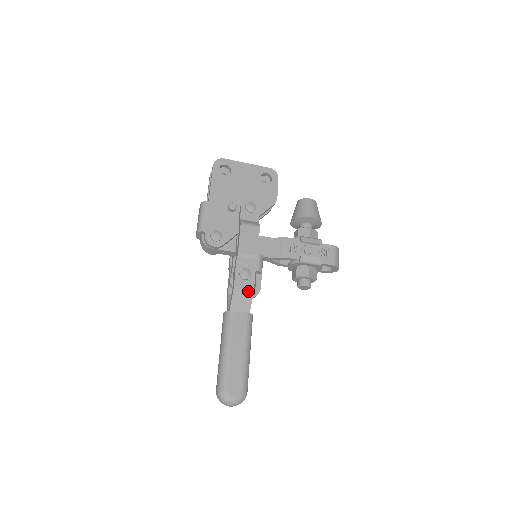
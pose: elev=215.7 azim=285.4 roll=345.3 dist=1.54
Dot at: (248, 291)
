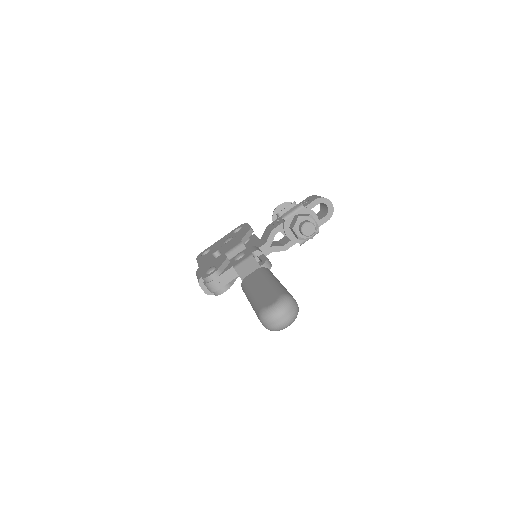
Dot at: (247, 259)
